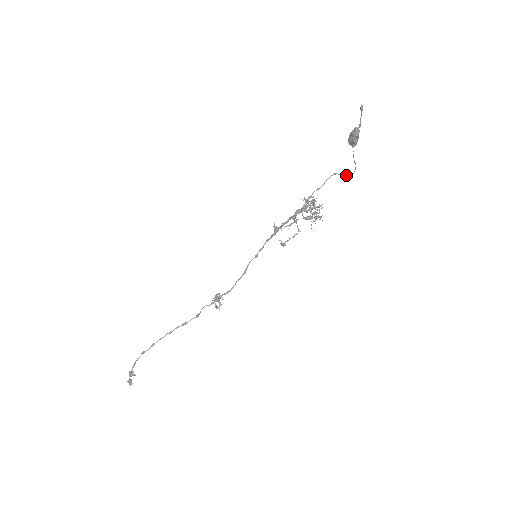
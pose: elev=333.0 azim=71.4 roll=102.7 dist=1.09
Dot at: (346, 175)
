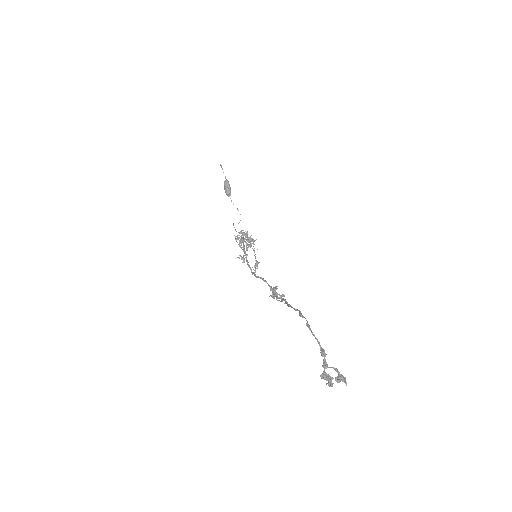
Dot at: (238, 223)
